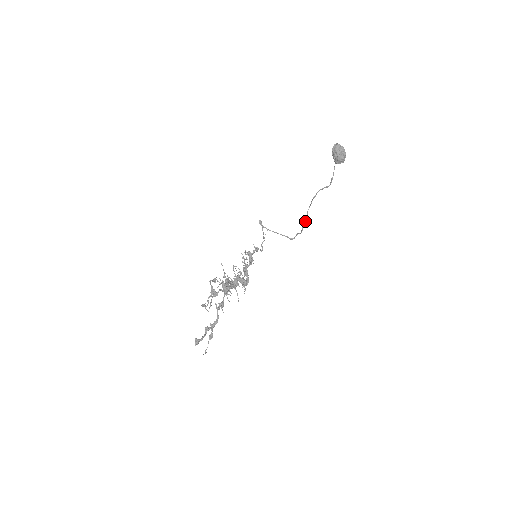
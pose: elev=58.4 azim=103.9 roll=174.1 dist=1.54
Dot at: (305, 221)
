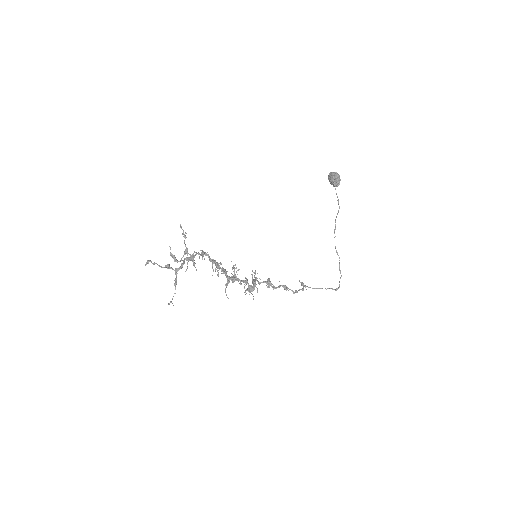
Dot at: (339, 260)
